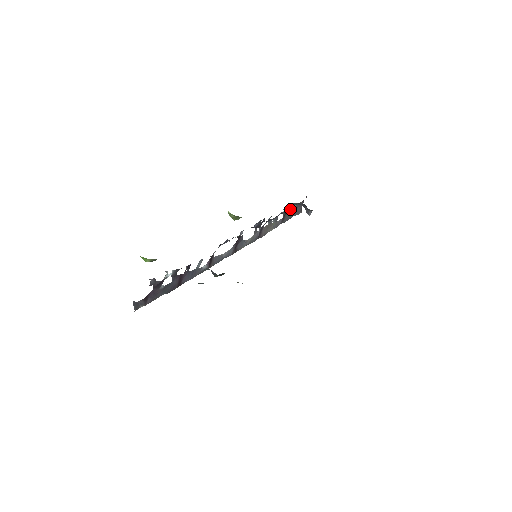
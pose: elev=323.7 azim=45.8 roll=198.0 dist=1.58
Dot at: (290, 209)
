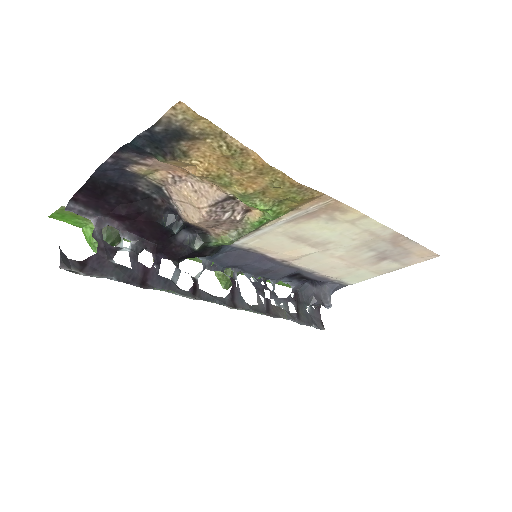
Dot at: (303, 308)
